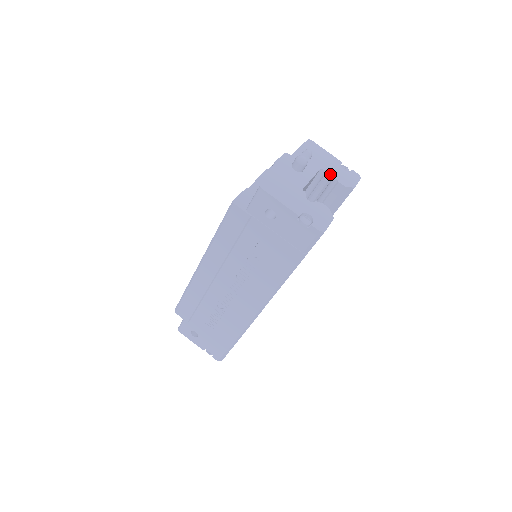
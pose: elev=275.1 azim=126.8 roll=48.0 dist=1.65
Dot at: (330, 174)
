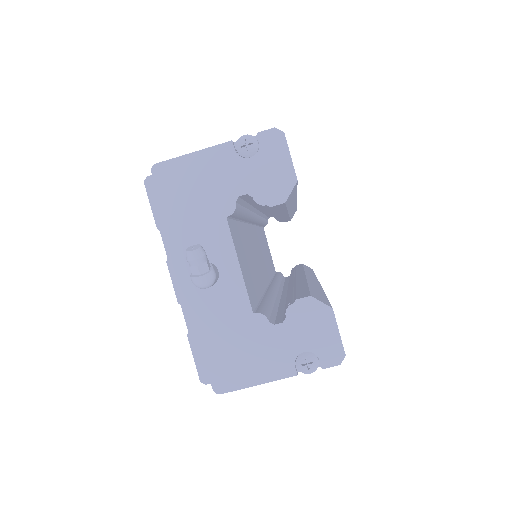
Dot at: (243, 196)
